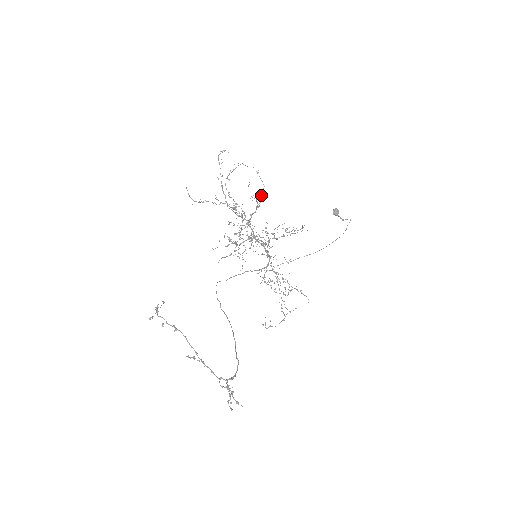
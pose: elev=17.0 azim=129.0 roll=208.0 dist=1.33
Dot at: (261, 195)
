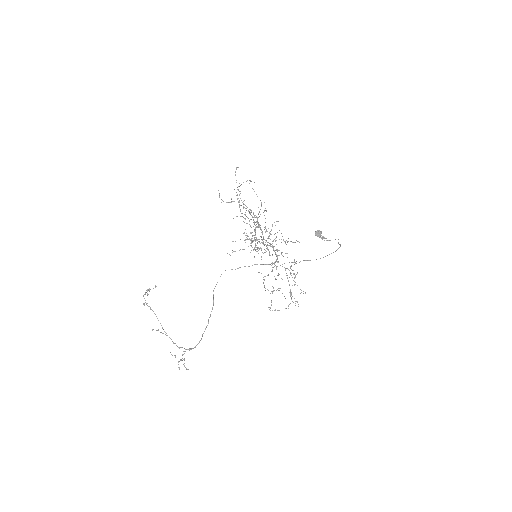
Dot at: occluded
